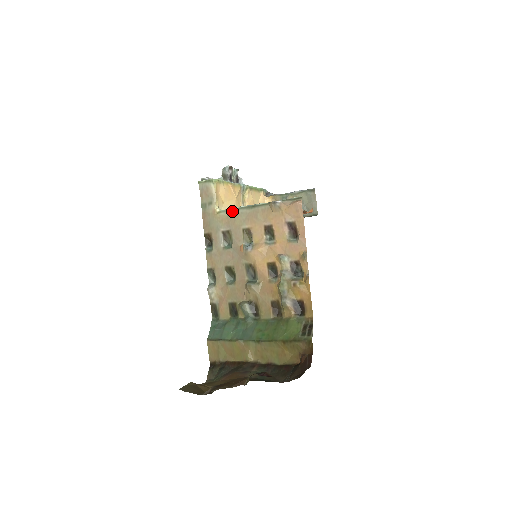
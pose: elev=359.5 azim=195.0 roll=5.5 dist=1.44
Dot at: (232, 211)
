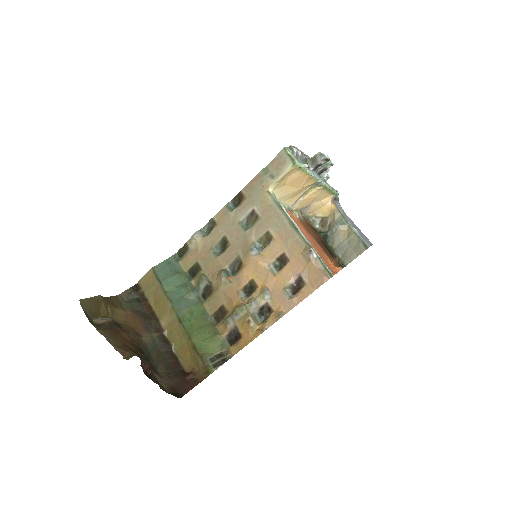
Dot at: (278, 207)
